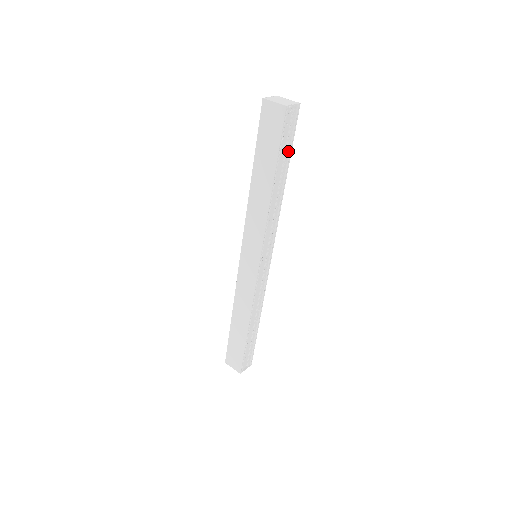
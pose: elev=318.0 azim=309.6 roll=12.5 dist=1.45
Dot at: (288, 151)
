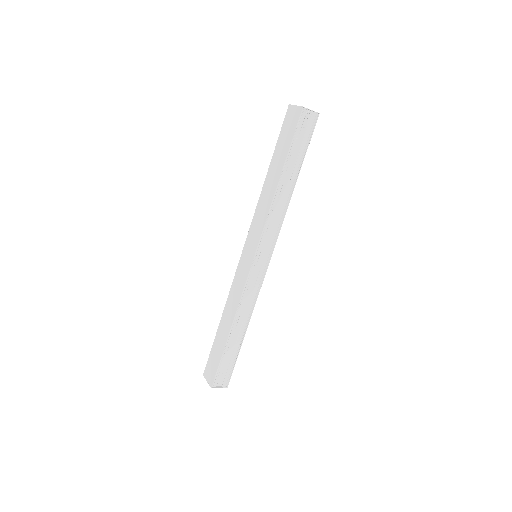
Dot at: (302, 154)
